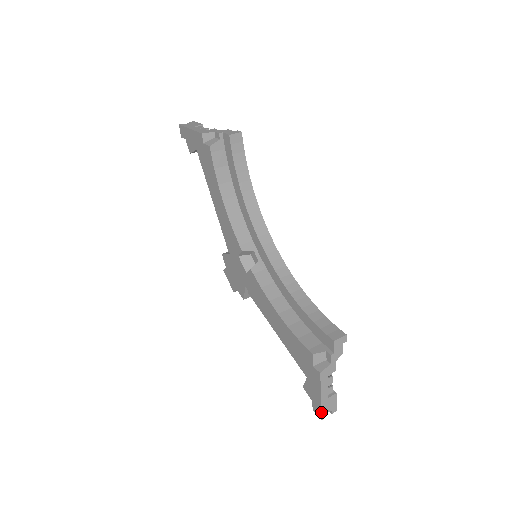
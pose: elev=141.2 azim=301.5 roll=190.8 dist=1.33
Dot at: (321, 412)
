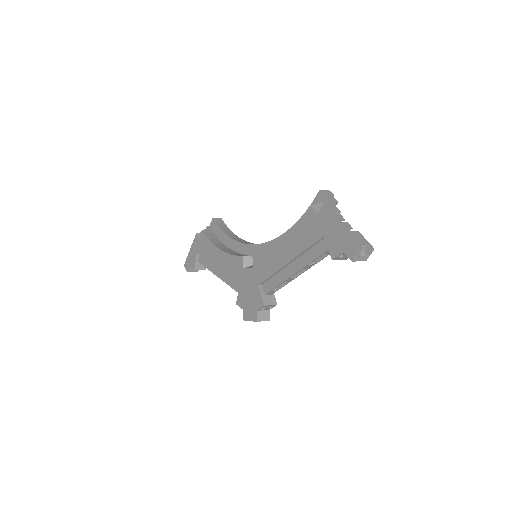
Dot at: (353, 241)
